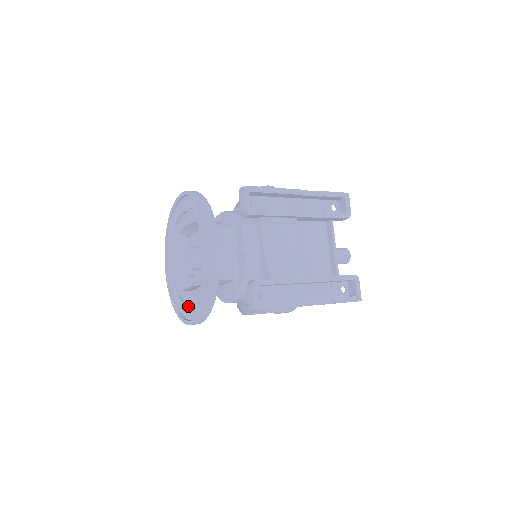
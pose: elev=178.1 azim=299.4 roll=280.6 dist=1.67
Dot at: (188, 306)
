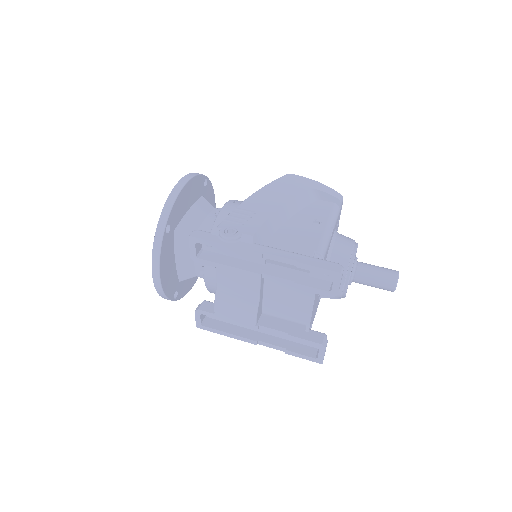
Dot at: occluded
